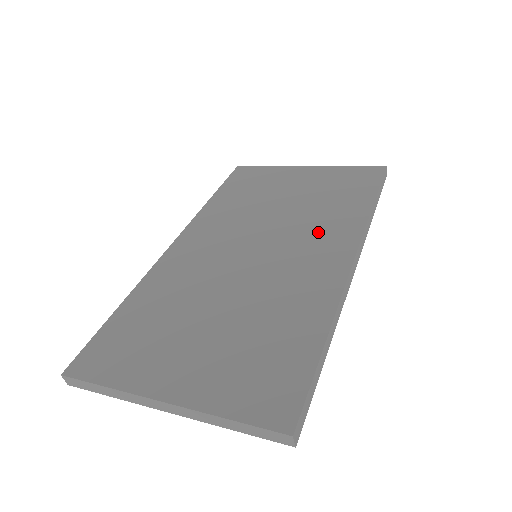
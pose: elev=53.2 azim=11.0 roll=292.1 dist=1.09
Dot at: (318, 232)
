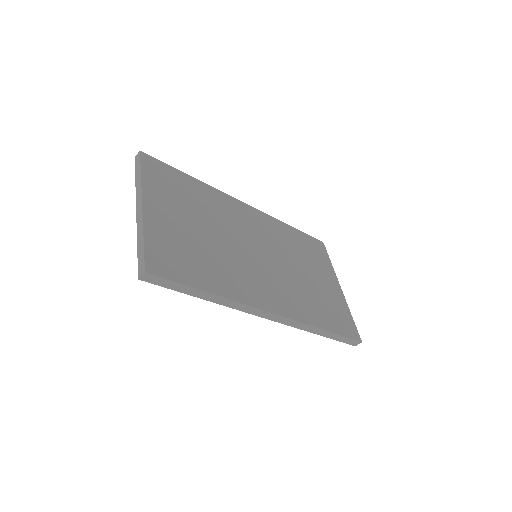
Dot at: (288, 292)
